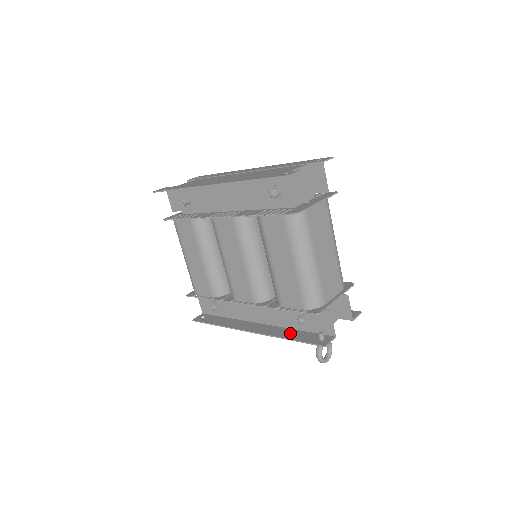
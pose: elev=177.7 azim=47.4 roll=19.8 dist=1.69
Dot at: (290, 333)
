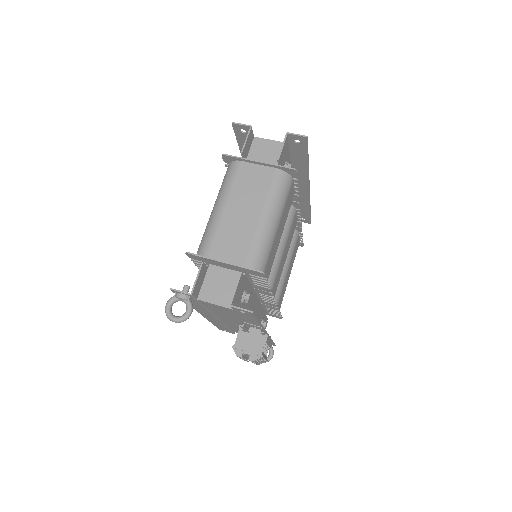
Dot at: occluded
